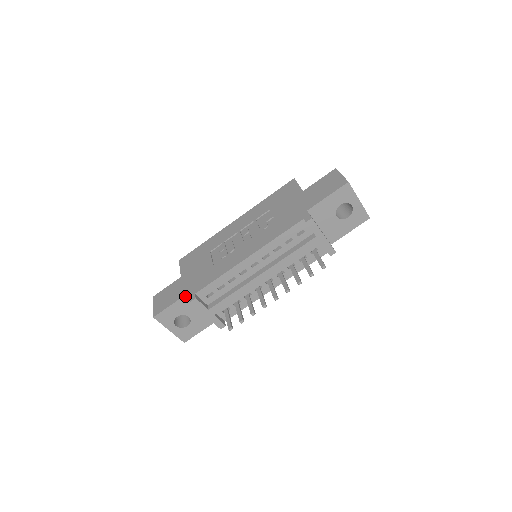
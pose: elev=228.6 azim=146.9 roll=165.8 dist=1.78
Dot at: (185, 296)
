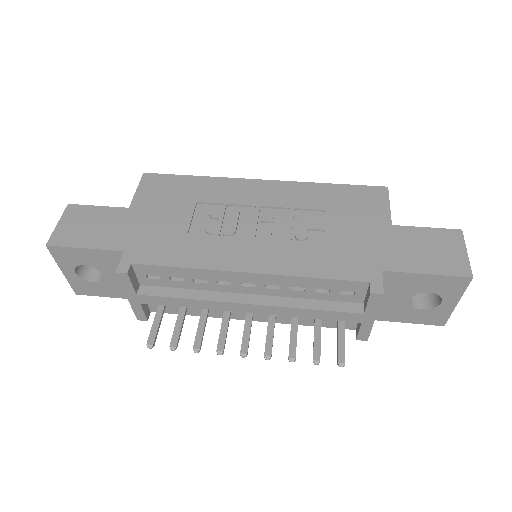
Dot at: (114, 251)
